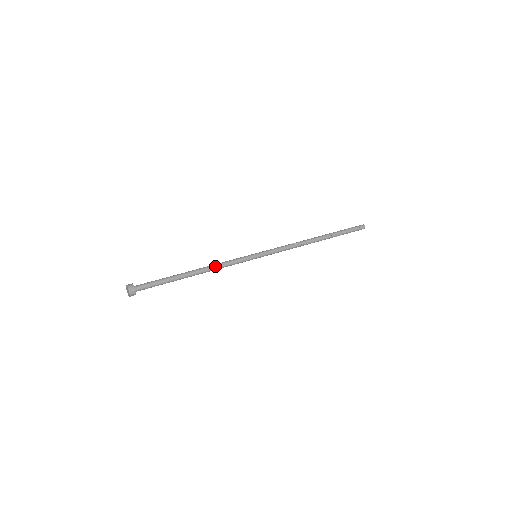
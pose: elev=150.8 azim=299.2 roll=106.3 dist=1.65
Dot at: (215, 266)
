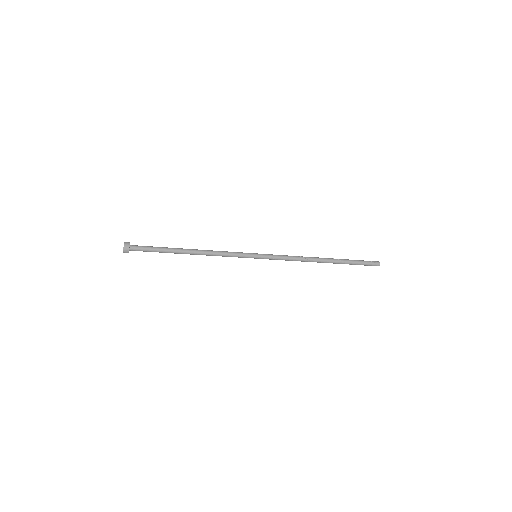
Dot at: (212, 251)
